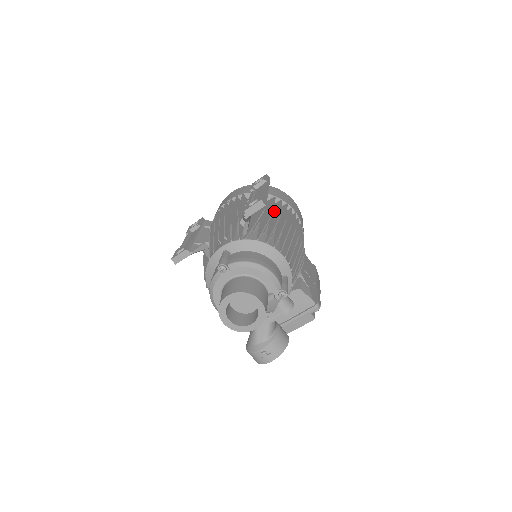
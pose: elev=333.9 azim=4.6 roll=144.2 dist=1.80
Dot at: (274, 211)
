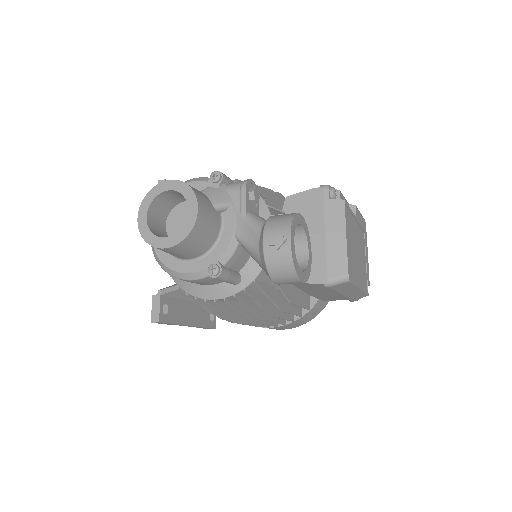
Dot at: occluded
